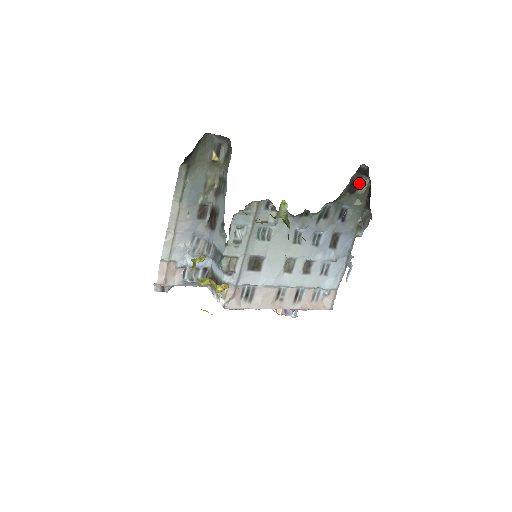
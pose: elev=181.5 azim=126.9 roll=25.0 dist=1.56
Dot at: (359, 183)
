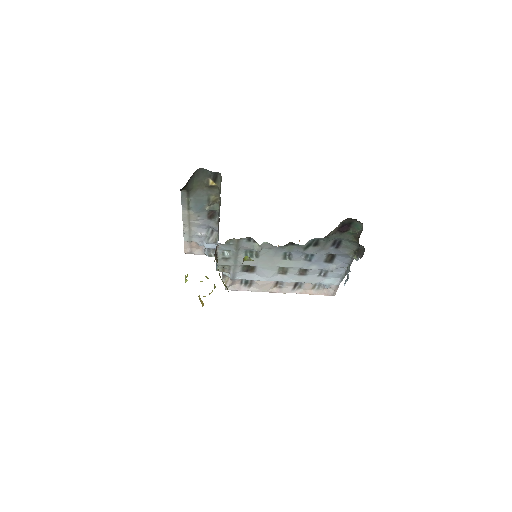
Dot at: (353, 224)
